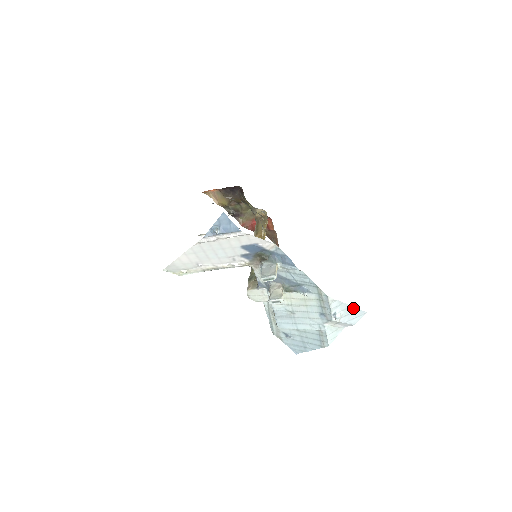
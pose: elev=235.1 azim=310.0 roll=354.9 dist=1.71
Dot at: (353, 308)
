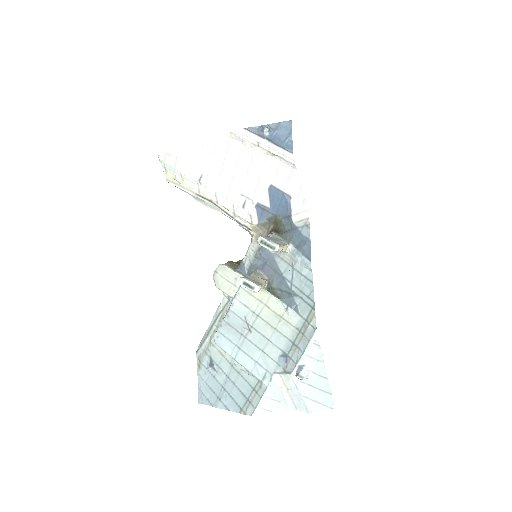
Dot at: (327, 383)
